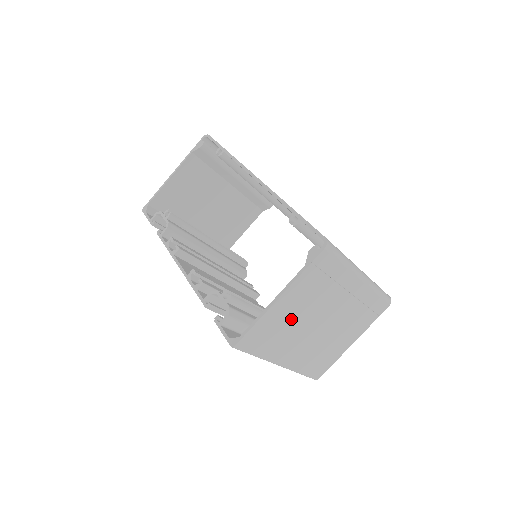
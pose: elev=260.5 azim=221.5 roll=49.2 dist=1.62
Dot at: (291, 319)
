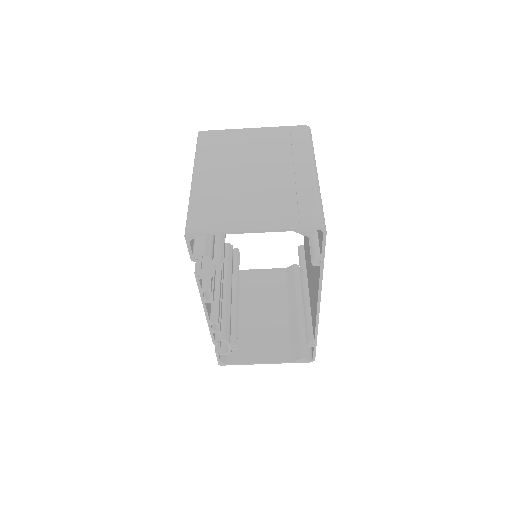
Dot at: (256, 340)
